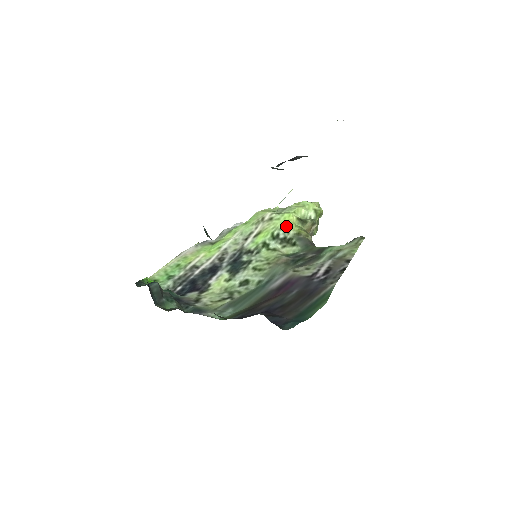
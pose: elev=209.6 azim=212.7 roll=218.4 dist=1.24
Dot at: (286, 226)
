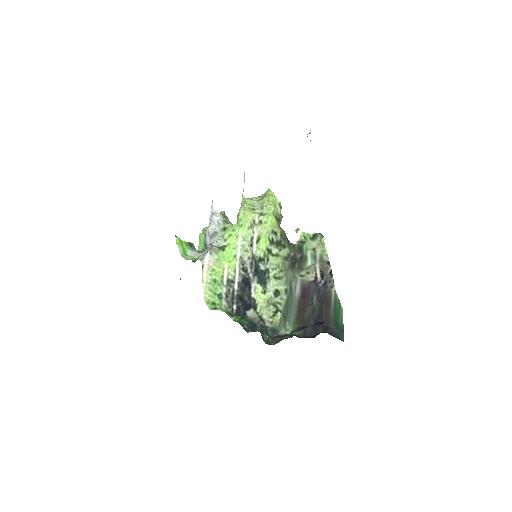
Dot at: (274, 229)
